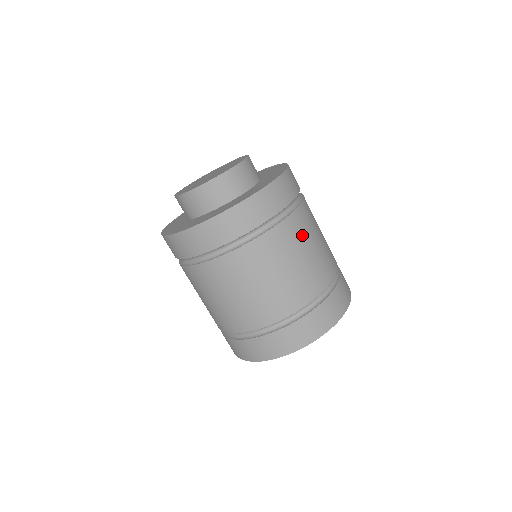
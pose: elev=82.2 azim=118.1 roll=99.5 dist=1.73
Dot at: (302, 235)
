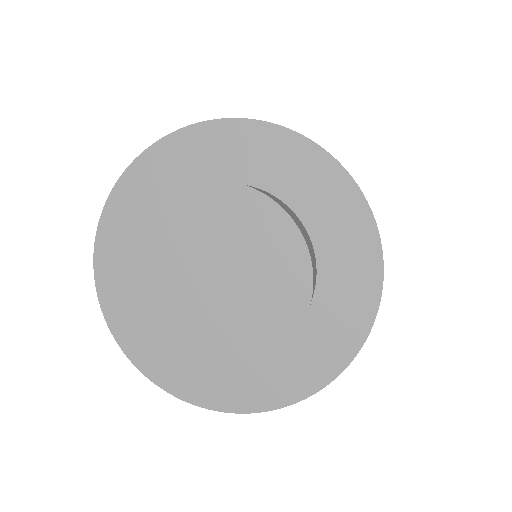
Dot at: occluded
